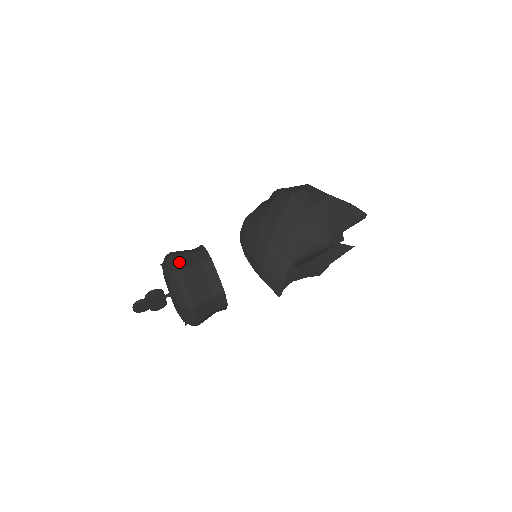
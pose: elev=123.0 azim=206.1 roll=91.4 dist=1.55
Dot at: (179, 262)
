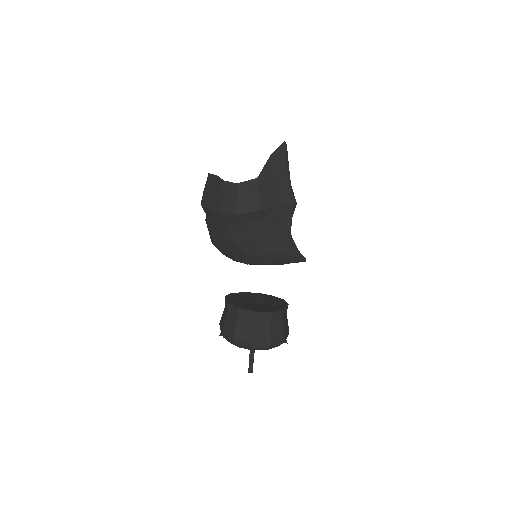
Dot at: (245, 339)
